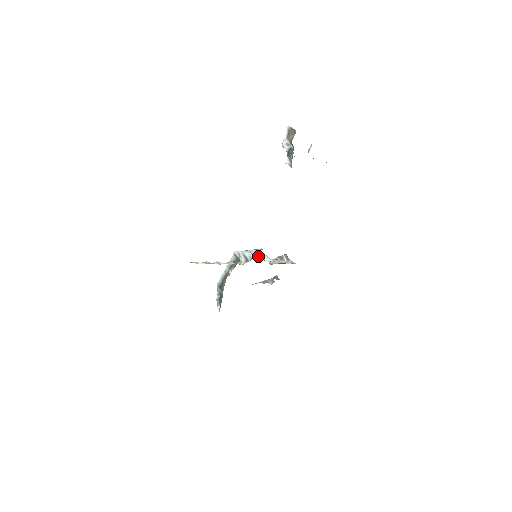
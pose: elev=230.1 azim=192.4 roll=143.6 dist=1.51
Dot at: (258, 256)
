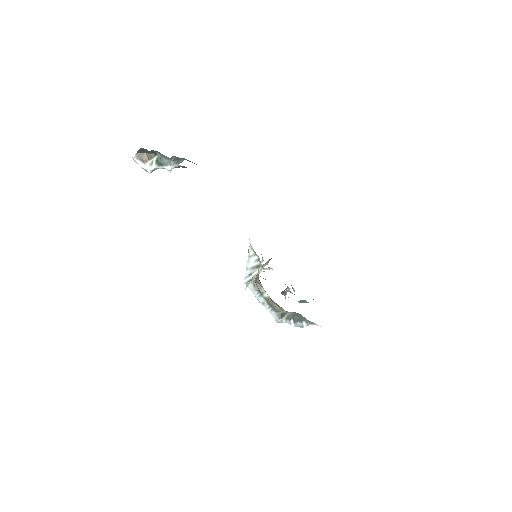
Dot at: occluded
